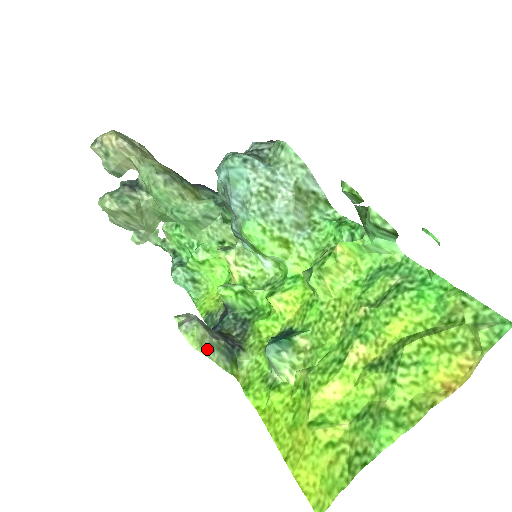
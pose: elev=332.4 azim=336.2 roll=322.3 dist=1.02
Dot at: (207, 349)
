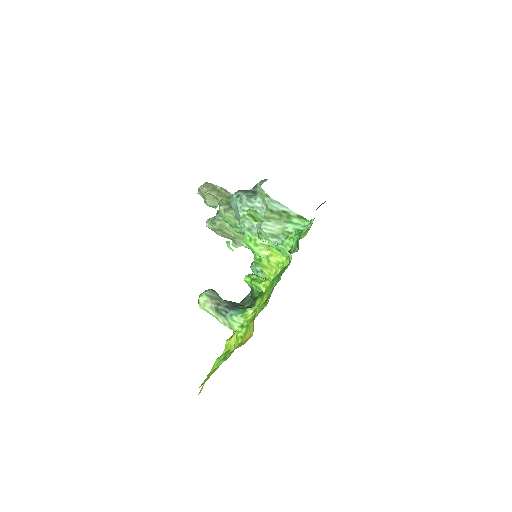
Dot at: (208, 310)
